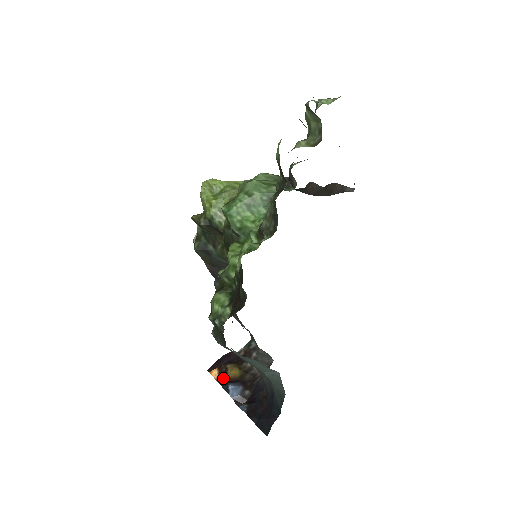
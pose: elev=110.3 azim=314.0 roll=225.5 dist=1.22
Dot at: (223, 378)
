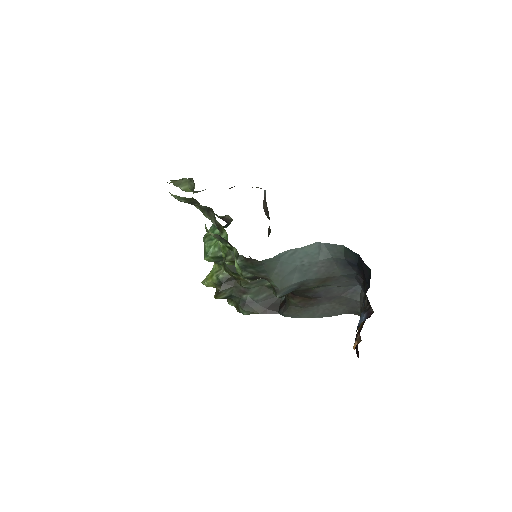
Dot at: (357, 335)
